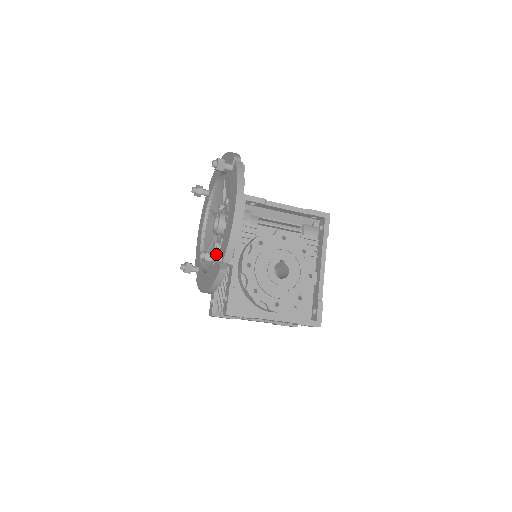
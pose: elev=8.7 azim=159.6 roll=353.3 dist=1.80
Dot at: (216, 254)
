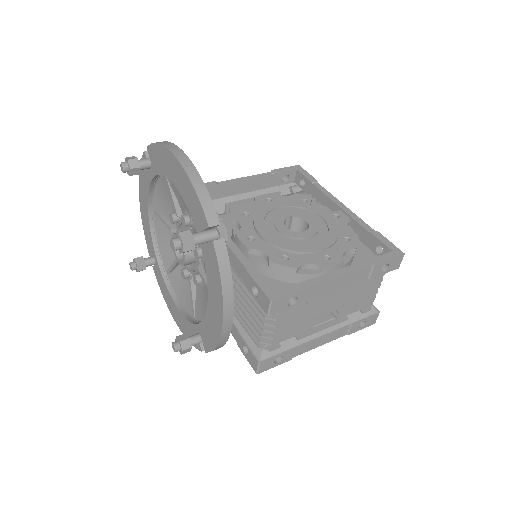
Dot at: (194, 233)
